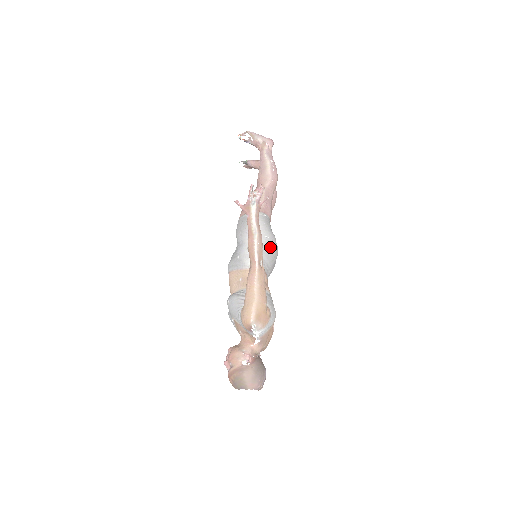
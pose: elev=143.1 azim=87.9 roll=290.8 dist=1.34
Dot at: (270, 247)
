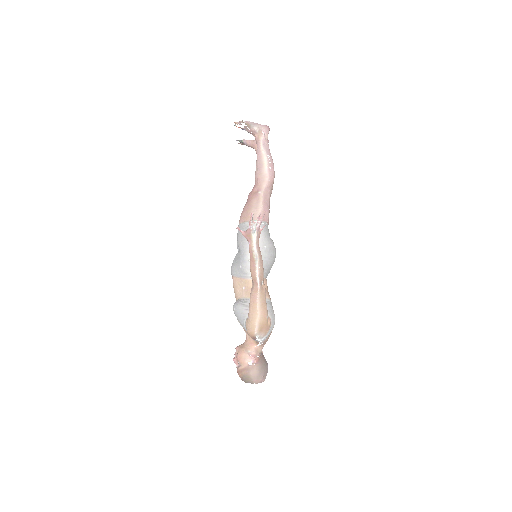
Dot at: (269, 255)
